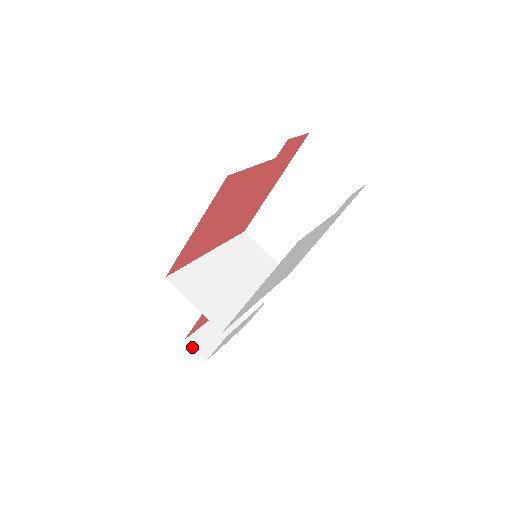
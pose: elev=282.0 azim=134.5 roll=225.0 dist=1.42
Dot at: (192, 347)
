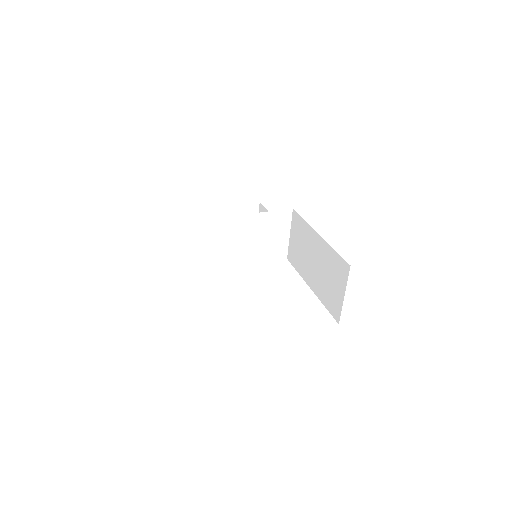
Dot at: (202, 216)
